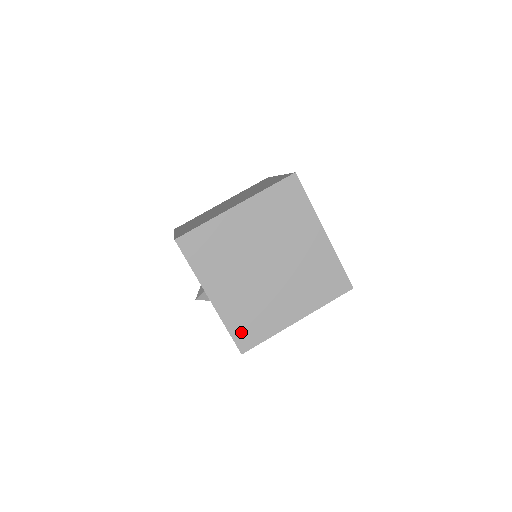
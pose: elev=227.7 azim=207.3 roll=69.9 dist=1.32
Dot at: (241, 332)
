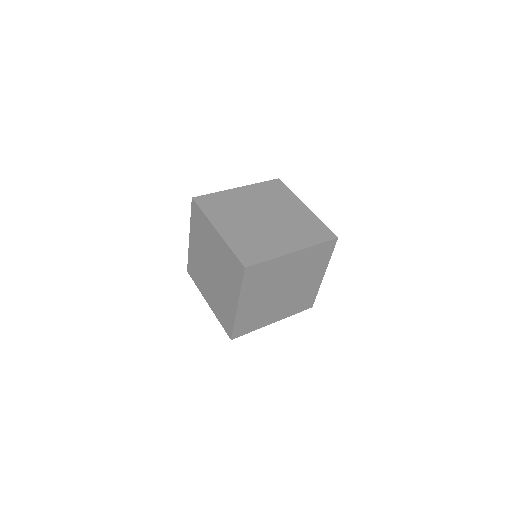
Dot at: (302, 307)
